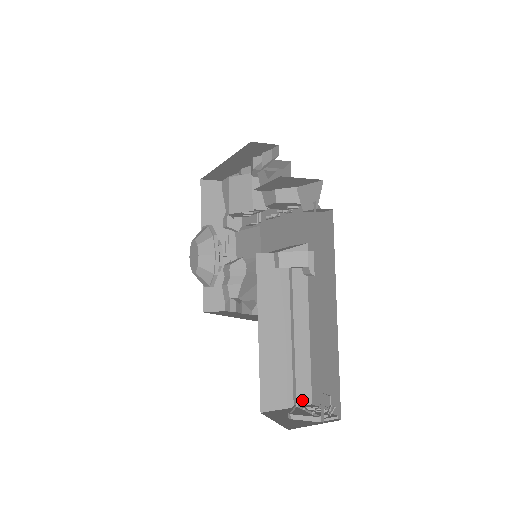
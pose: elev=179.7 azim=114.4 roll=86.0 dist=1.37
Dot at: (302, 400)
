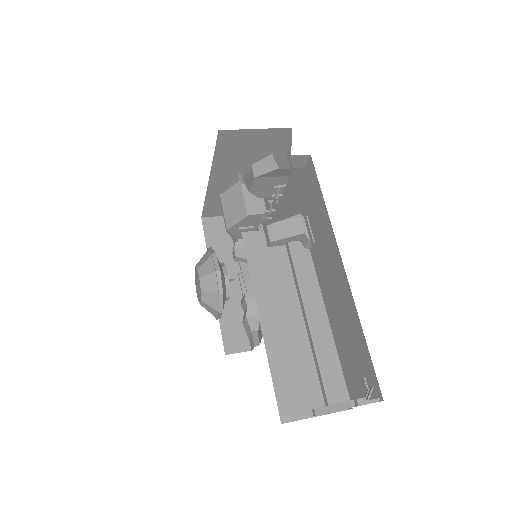
Dot at: (336, 400)
